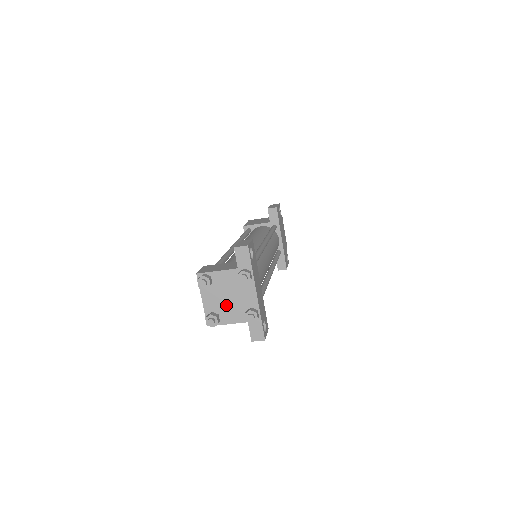
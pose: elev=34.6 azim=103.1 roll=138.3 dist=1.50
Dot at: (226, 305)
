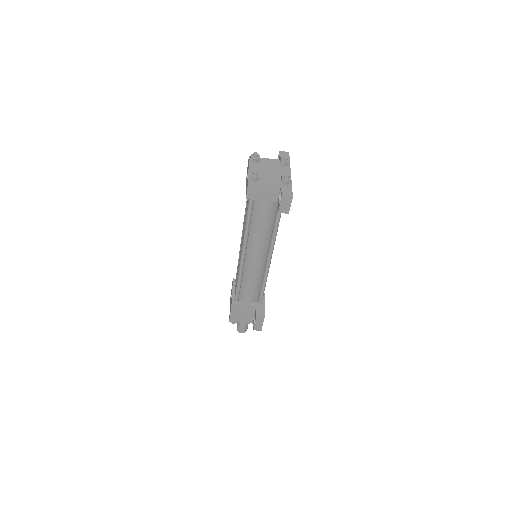
Dot at: (266, 174)
